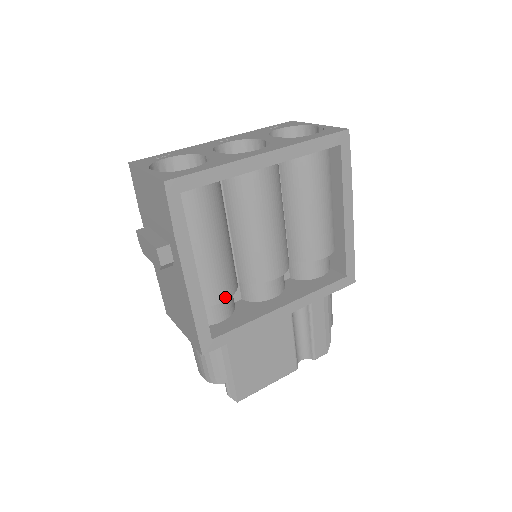
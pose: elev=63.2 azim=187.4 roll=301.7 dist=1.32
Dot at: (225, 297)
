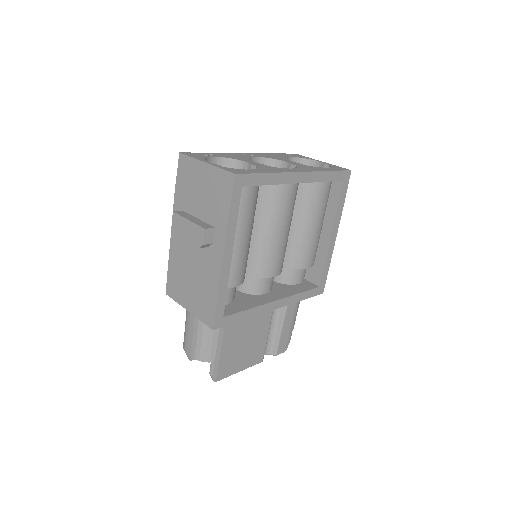
Dot at: (238, 283)
